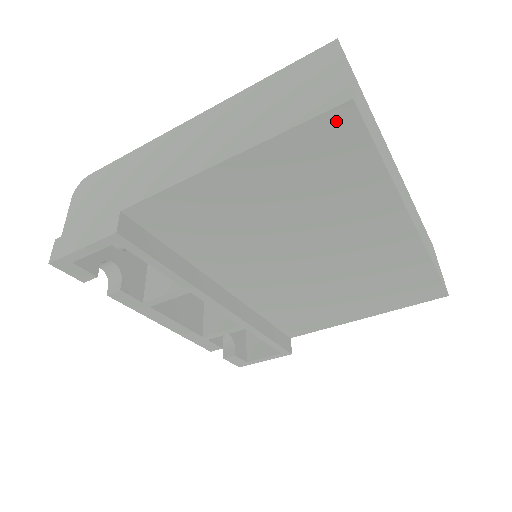
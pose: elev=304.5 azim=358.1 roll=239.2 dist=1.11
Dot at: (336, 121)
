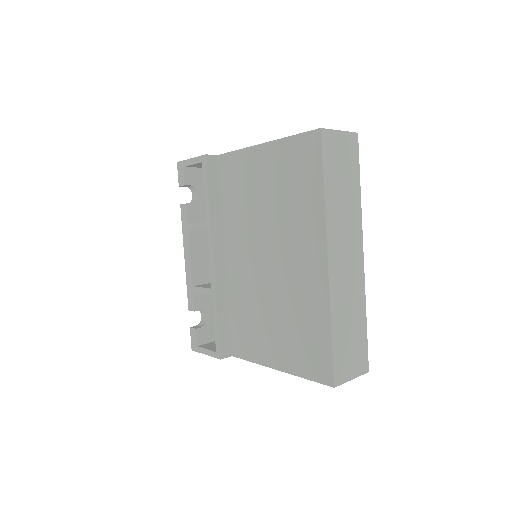
Dot at: (311, 140)
